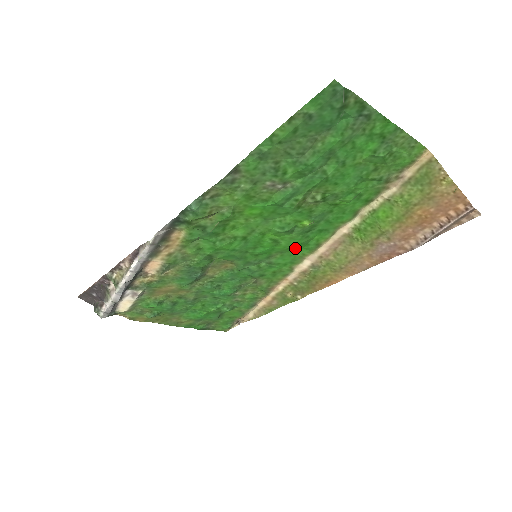
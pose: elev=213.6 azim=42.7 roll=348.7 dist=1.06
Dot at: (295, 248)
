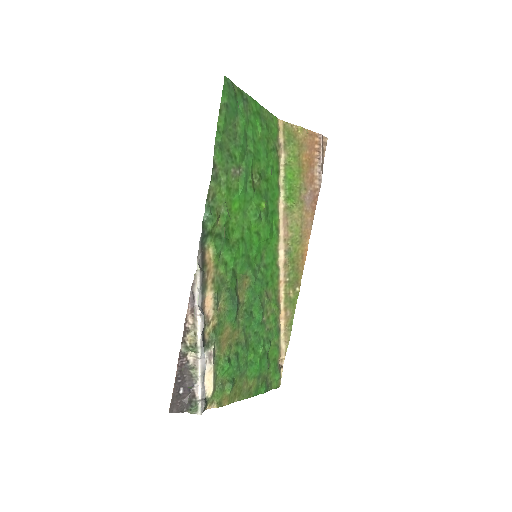
Dot at: (269, 240)
